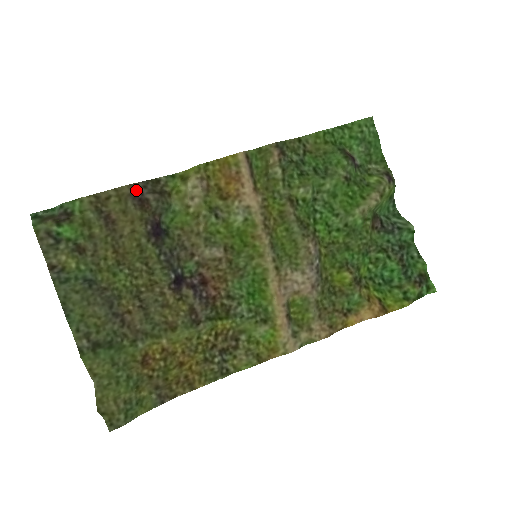
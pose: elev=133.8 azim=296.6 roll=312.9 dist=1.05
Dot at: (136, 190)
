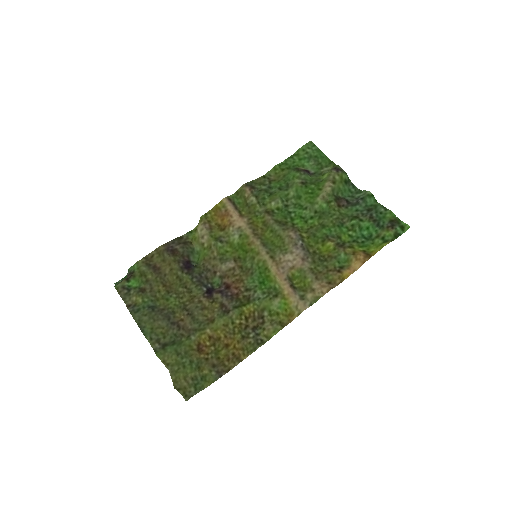
Dot at: (168, 246)
